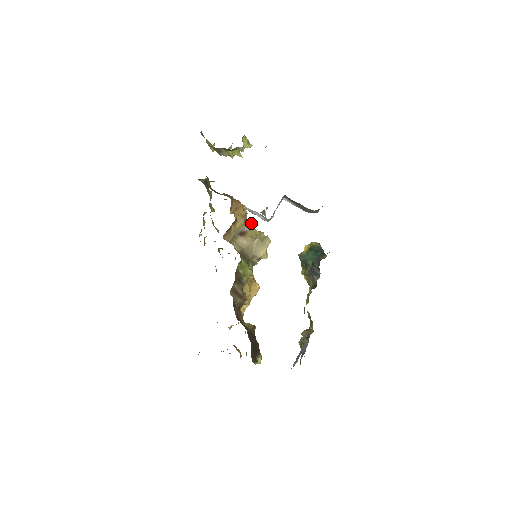
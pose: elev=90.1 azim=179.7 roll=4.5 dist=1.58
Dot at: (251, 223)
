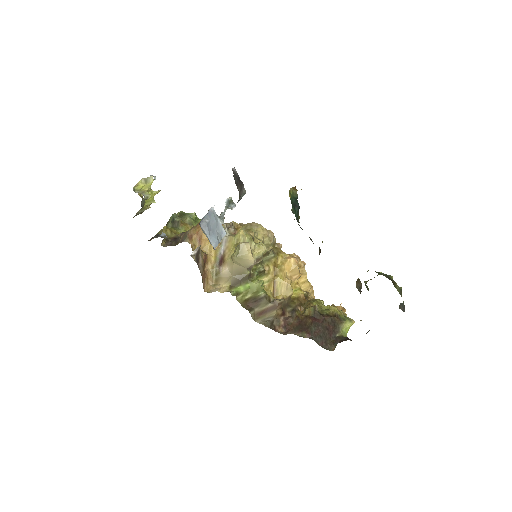
Dot at: occluded
